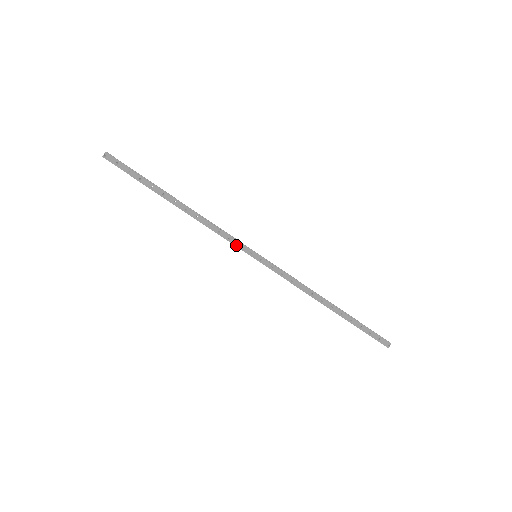
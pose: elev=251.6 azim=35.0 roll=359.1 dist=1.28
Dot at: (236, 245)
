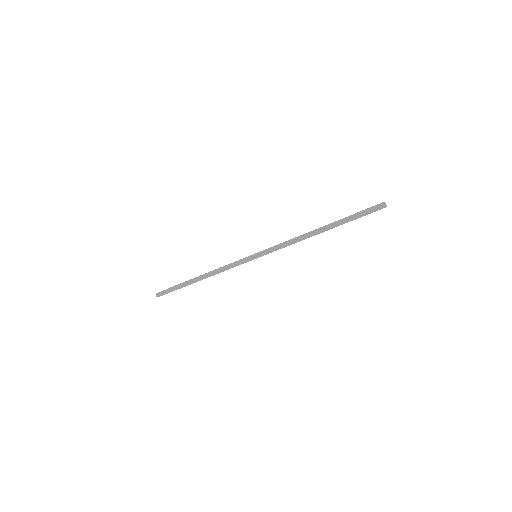
Dot at: (241, 262)
